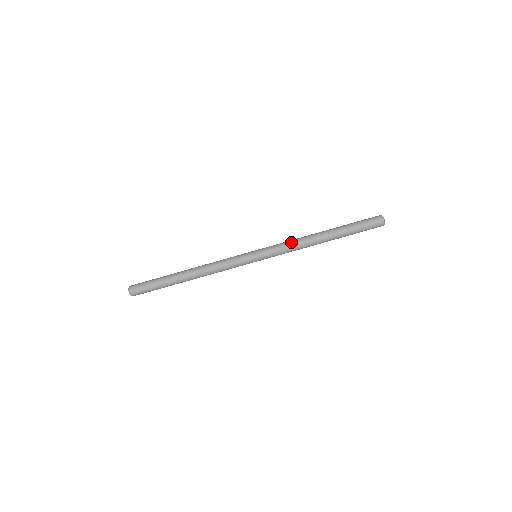
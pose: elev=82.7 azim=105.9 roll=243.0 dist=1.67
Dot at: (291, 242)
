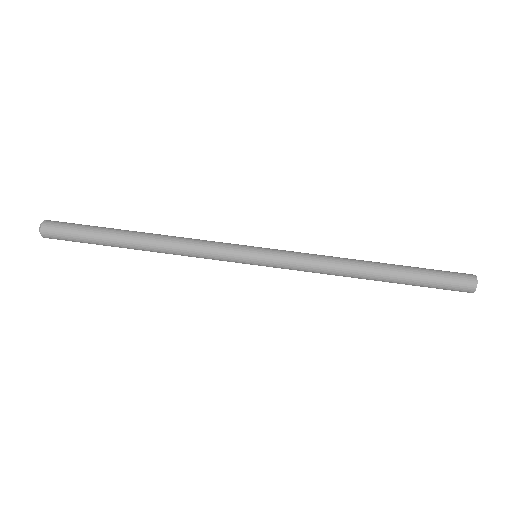
Dot at: occluded
